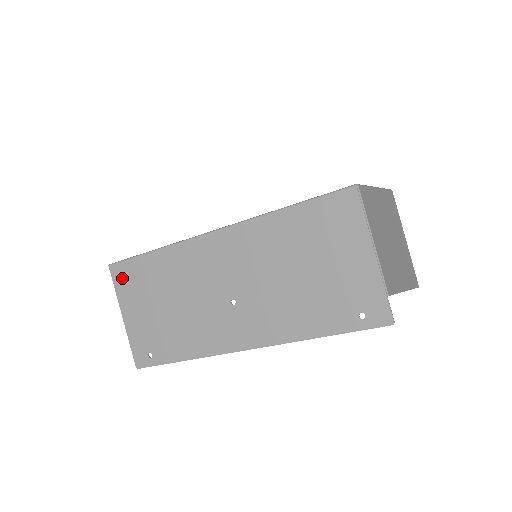
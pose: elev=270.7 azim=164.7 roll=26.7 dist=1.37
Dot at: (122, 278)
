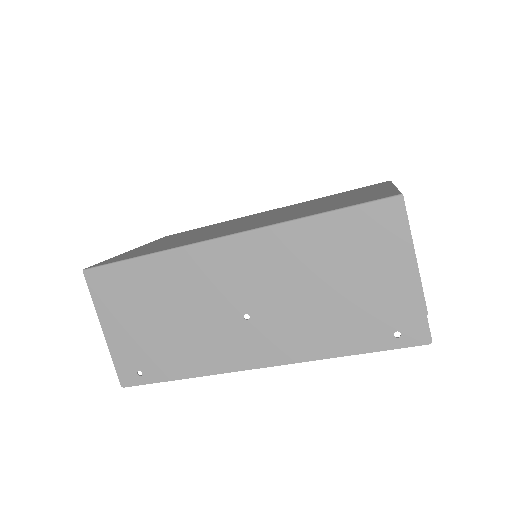
Dot at: (102, 286)
